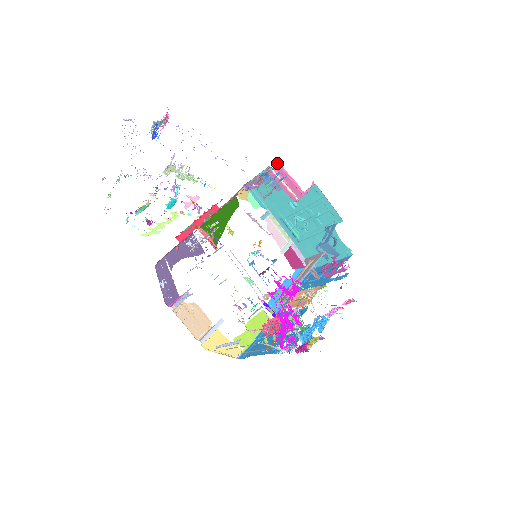
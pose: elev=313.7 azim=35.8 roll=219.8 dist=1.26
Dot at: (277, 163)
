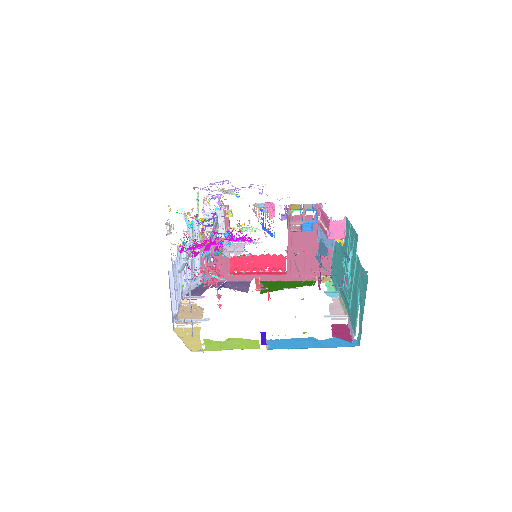
Dot at: (315, 204)
